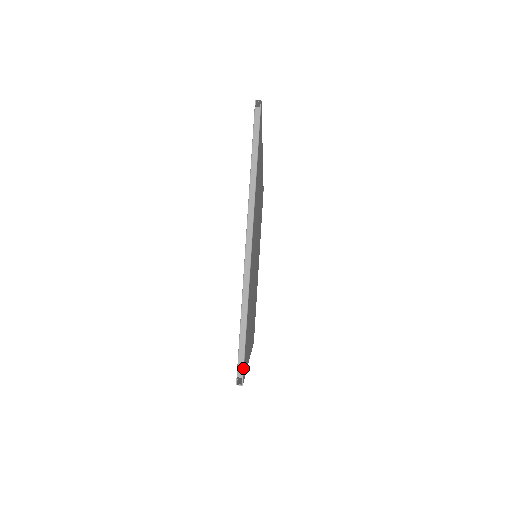
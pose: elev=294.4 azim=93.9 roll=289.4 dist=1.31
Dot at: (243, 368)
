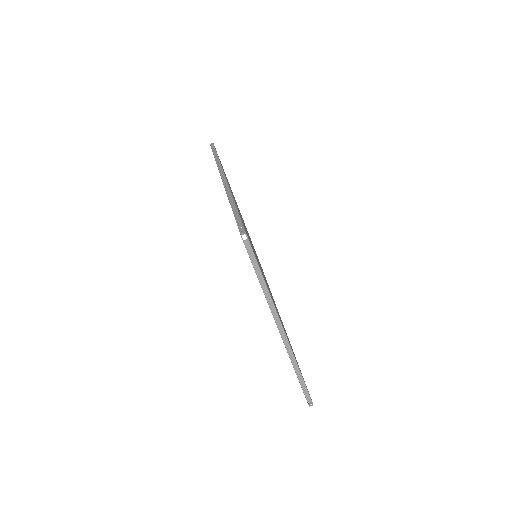
Dot at: (310, 398)
